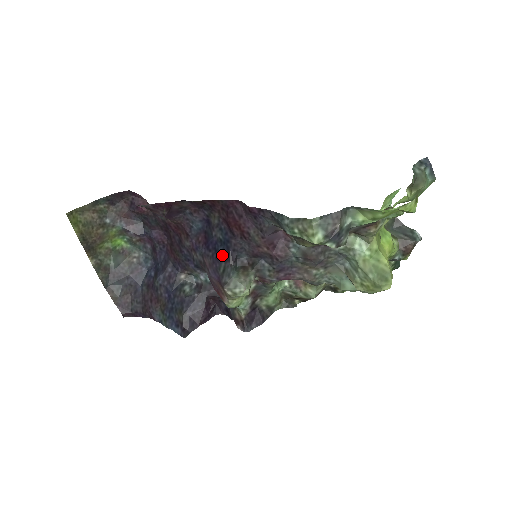
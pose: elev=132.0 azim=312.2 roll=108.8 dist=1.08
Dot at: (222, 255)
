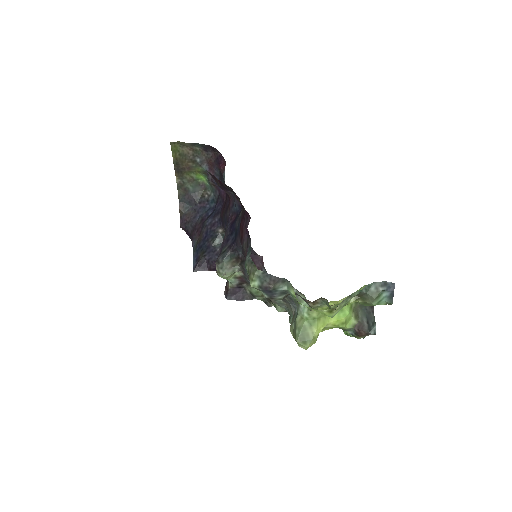
Dot at: (231, 240)
